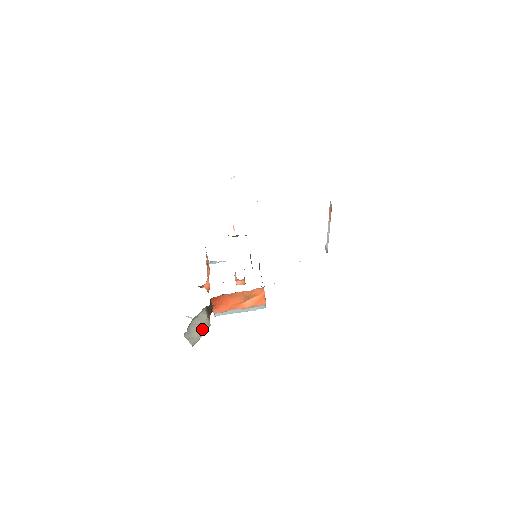
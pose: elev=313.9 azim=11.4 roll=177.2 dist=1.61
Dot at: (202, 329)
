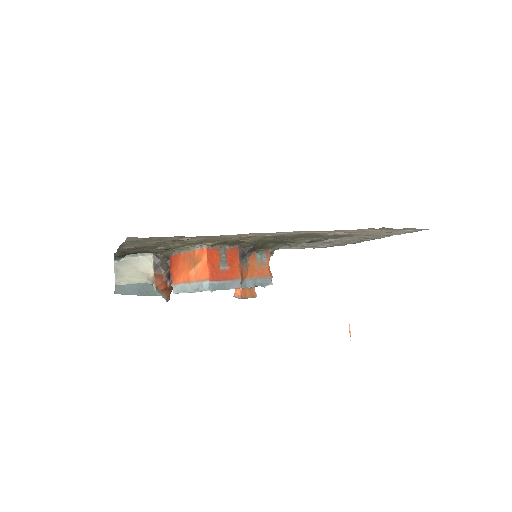
Dot at: (138, 276)
